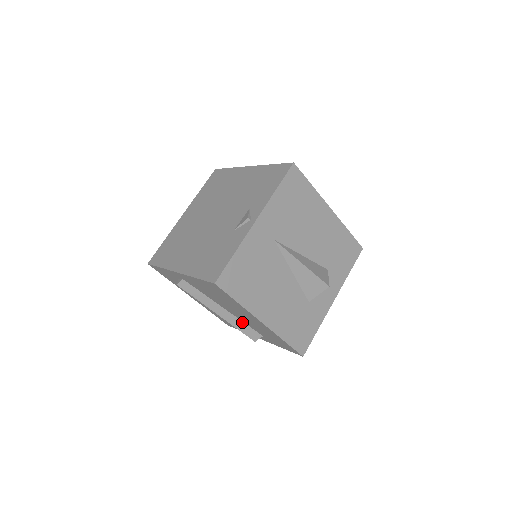
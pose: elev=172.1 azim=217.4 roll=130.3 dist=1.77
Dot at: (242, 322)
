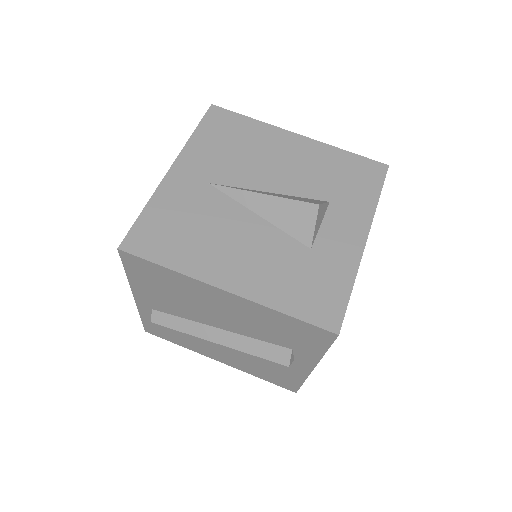
Dot at: (251, 339)
